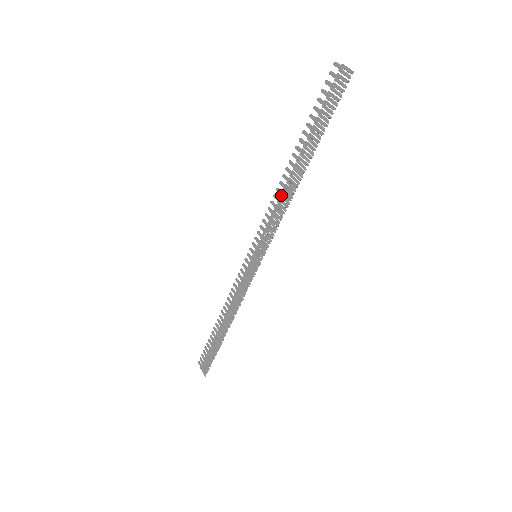
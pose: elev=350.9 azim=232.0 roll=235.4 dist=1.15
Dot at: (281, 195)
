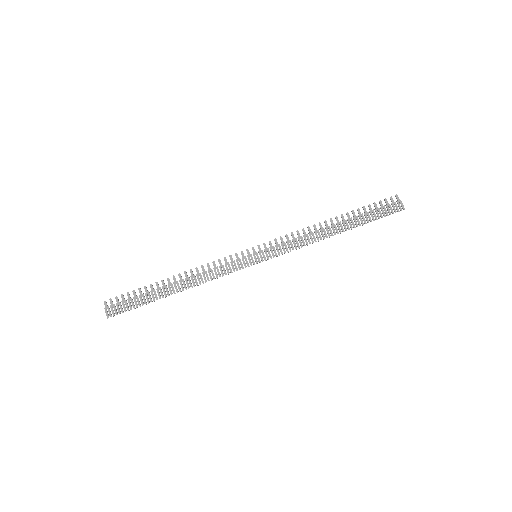
Dot at: (310, 233)
